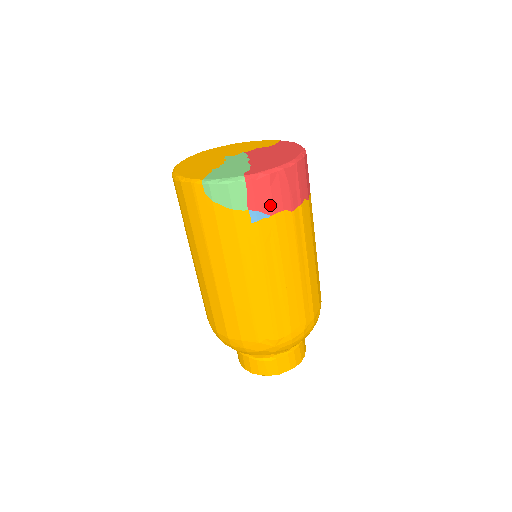
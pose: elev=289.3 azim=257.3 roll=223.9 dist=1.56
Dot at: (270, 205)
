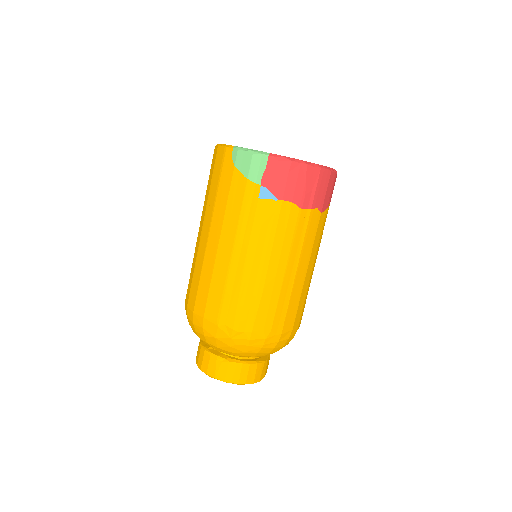
Dot at: (281, 190)
